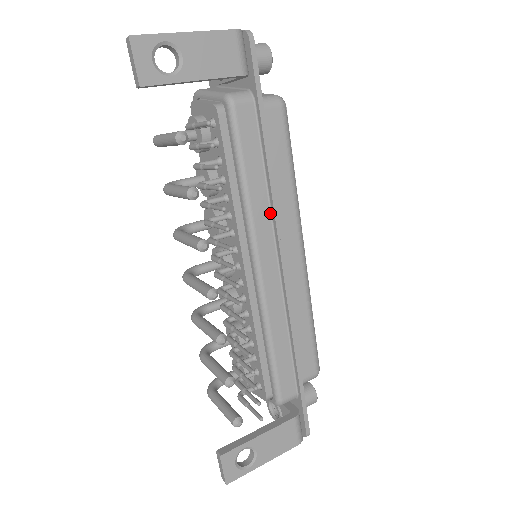
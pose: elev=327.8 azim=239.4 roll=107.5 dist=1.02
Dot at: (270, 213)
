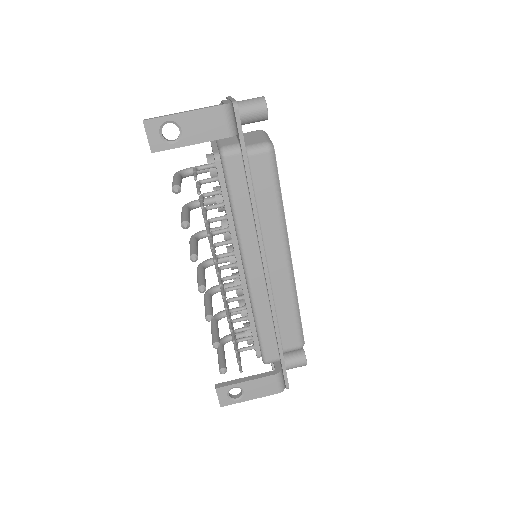
Dot at: (256, 232)
